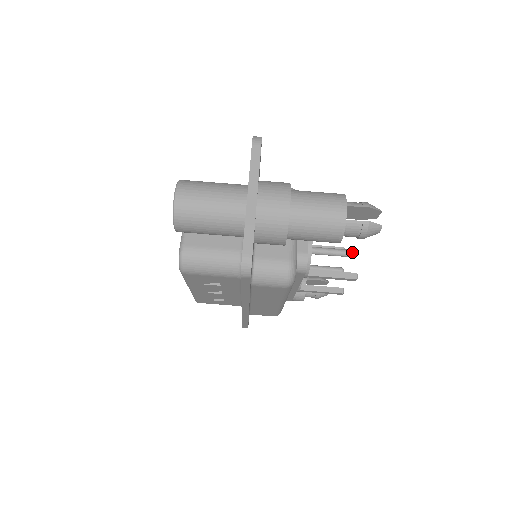
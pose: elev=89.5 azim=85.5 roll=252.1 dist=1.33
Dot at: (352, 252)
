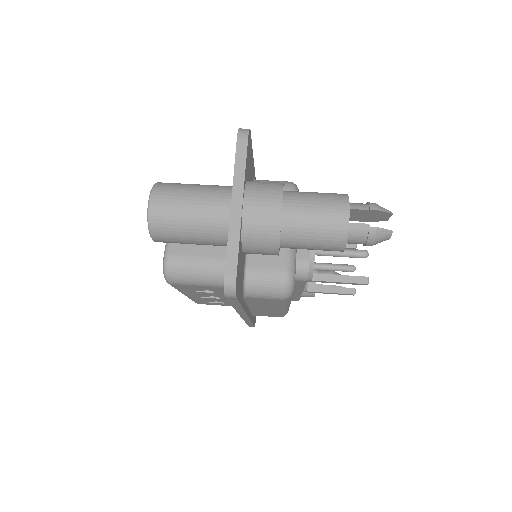
Dot at: (362, 253)
